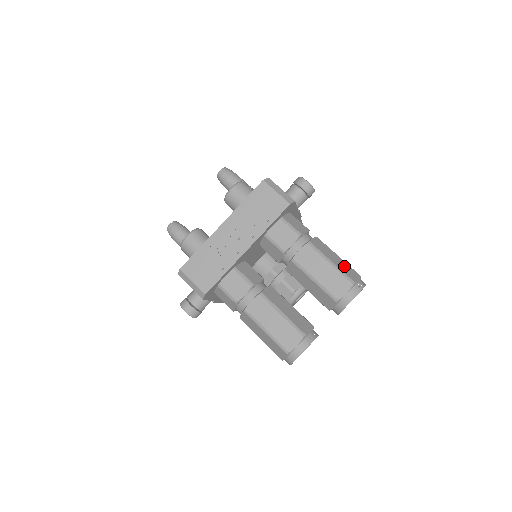
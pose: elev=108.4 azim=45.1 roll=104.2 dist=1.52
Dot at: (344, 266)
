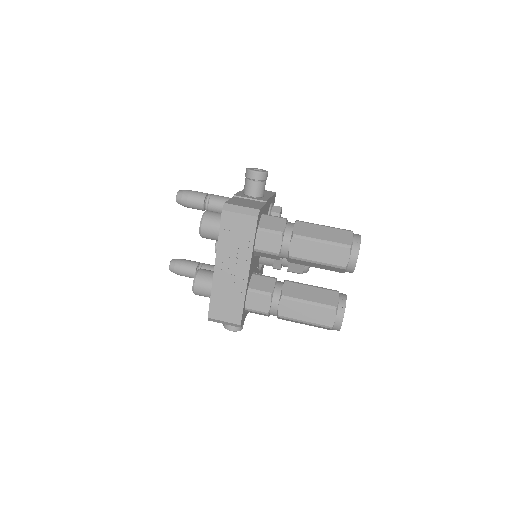
Dot at: (334, 234)
